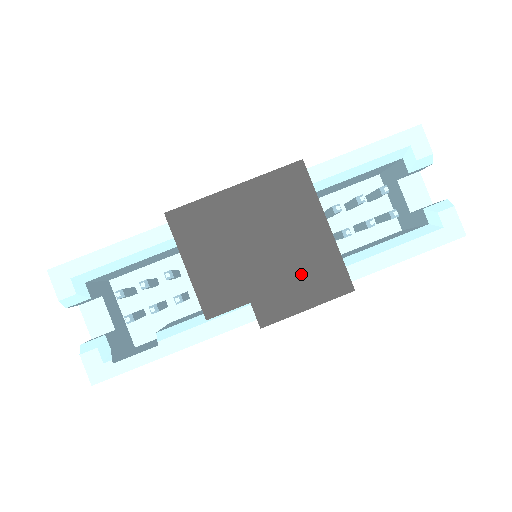
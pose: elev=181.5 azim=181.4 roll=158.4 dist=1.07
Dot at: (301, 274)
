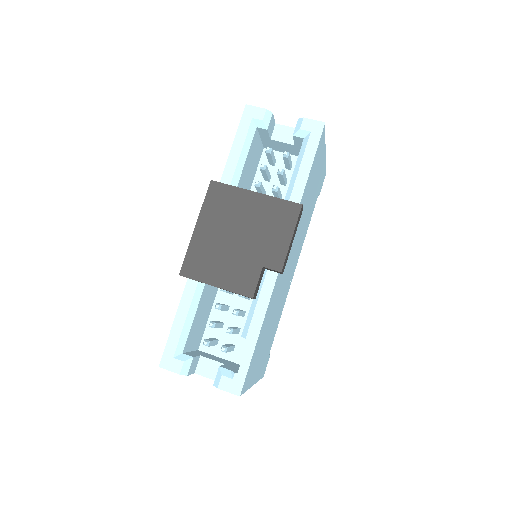
Dot at: (270, 227)
